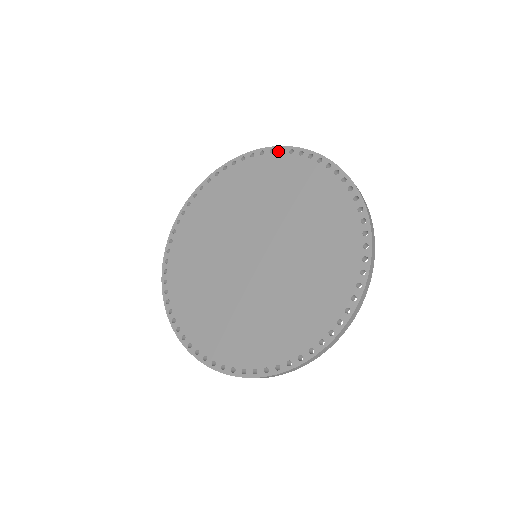
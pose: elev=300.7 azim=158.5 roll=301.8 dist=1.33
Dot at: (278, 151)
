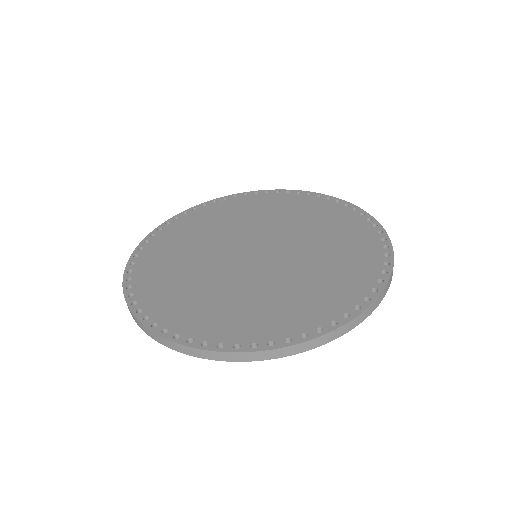
Dot at: (263, 192)
